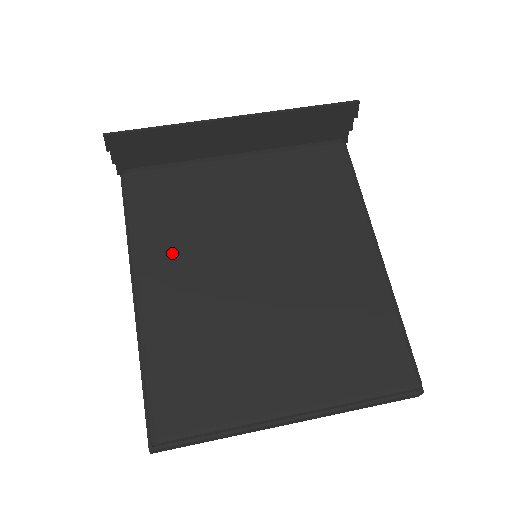
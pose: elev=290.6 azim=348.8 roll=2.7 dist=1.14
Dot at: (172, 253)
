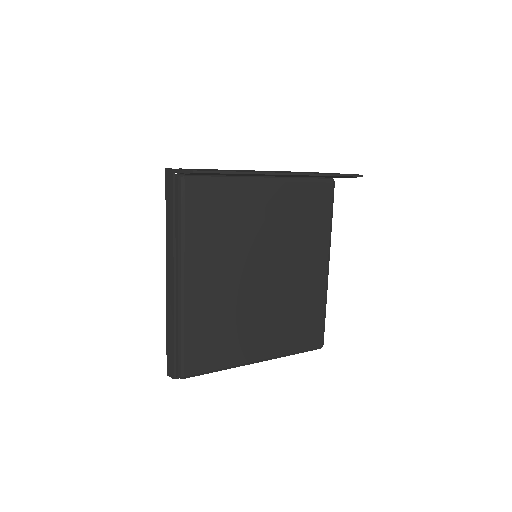
Dot at: (210, 256)
